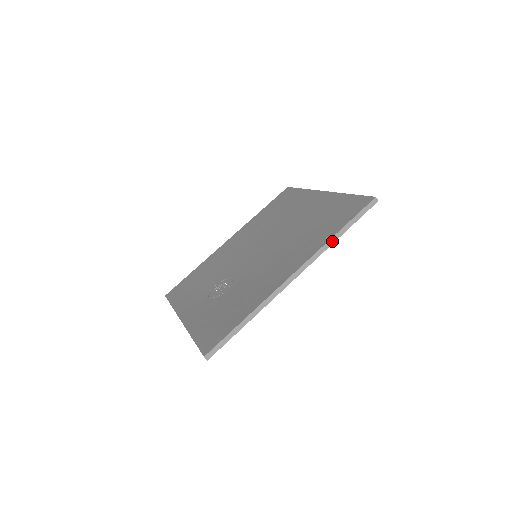
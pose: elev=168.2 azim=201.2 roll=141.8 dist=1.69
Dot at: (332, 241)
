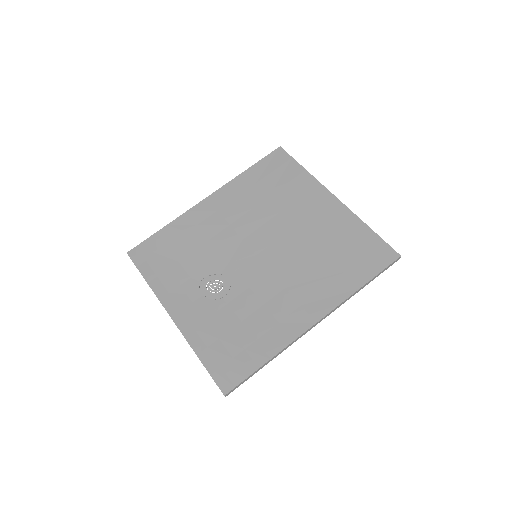
Dot at: occluded
